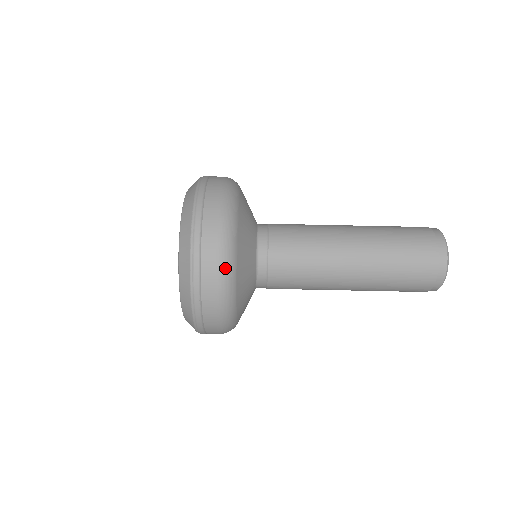
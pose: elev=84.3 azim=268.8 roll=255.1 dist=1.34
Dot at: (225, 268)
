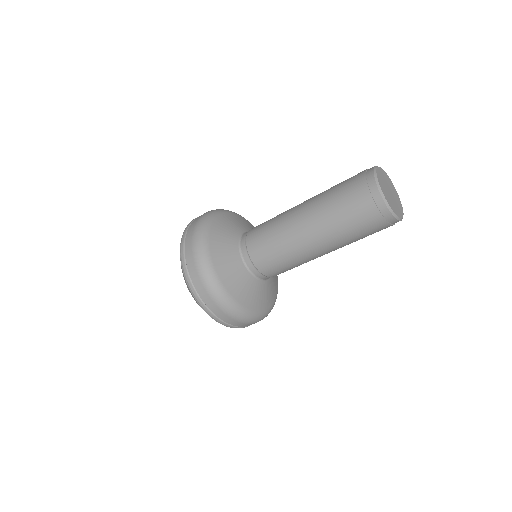
Dot at: (261, 319)
